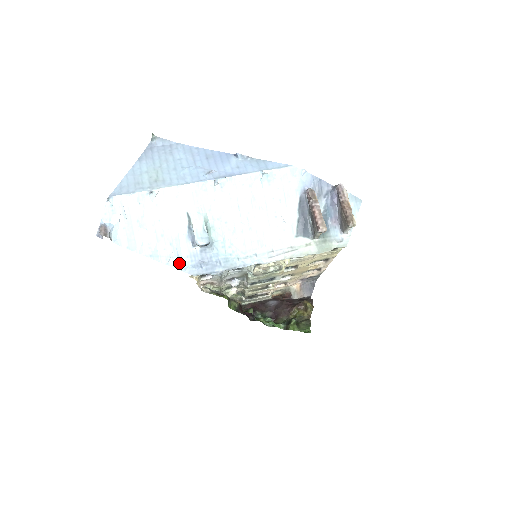
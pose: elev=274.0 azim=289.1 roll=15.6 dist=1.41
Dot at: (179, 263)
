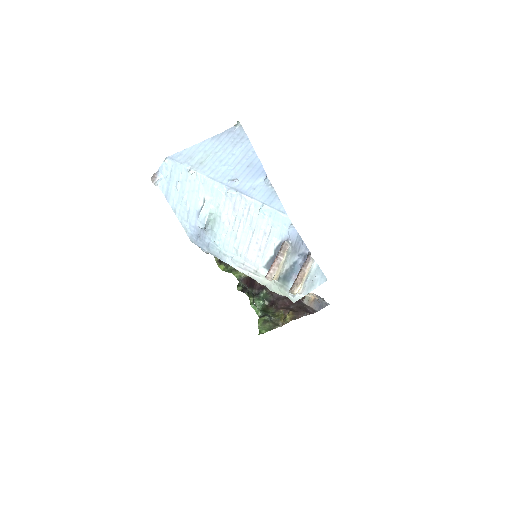
Dot at: (187, 227)
